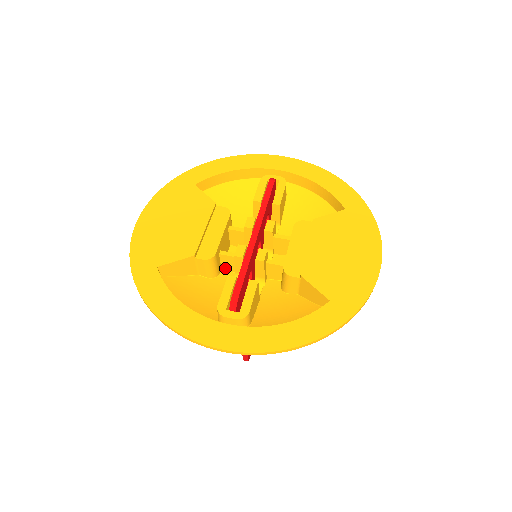
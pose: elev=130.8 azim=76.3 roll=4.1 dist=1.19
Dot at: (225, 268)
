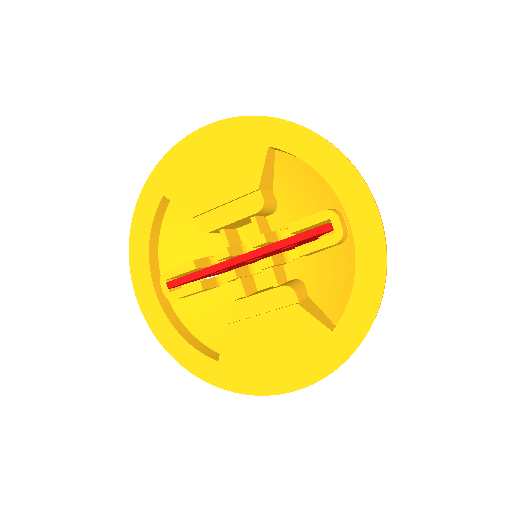
Dot at: occluded
